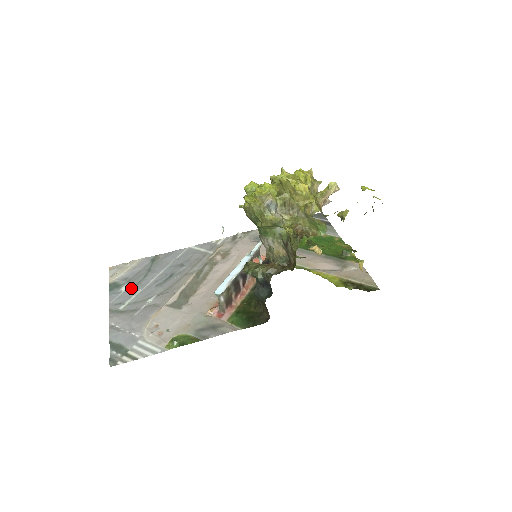
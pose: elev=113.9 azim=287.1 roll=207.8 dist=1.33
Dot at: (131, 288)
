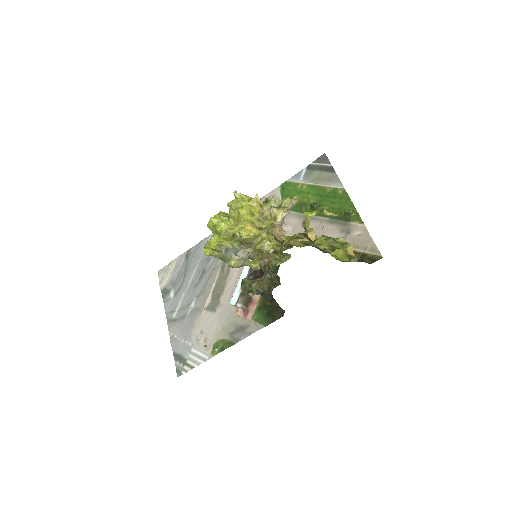
Dot at: (177, 293)
